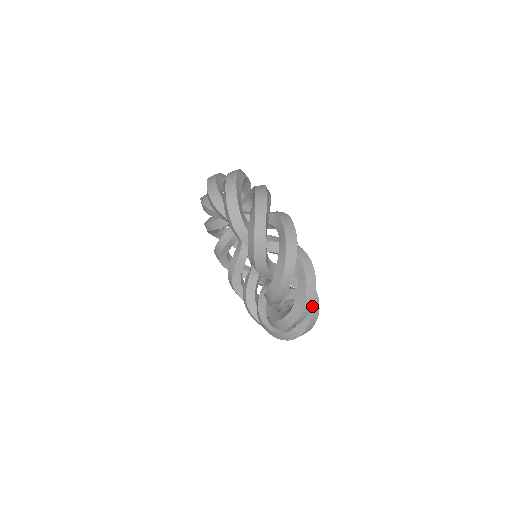
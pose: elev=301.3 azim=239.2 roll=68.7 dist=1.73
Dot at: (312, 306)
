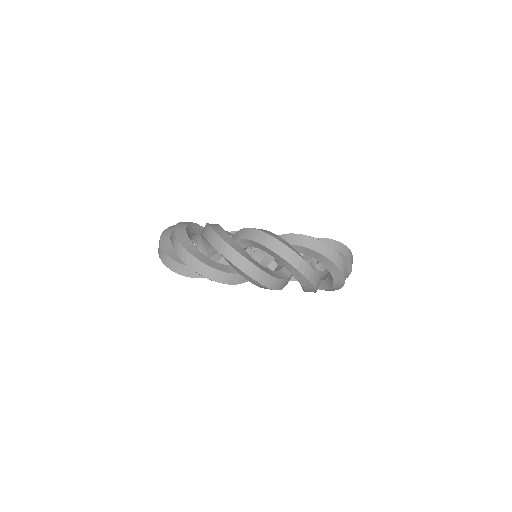
Dot at: occluded
